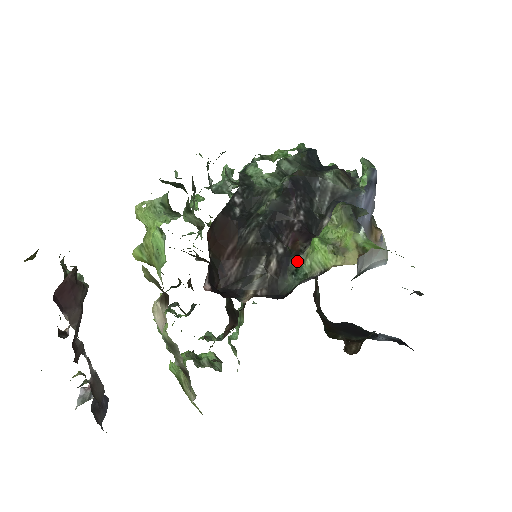
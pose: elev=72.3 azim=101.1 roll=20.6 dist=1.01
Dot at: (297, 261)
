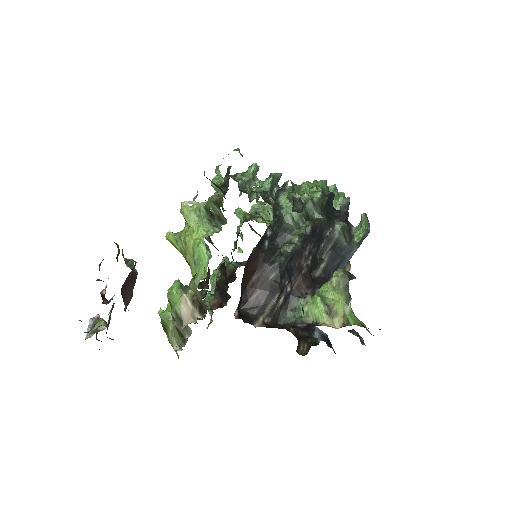
Dot at: (298, 302)
